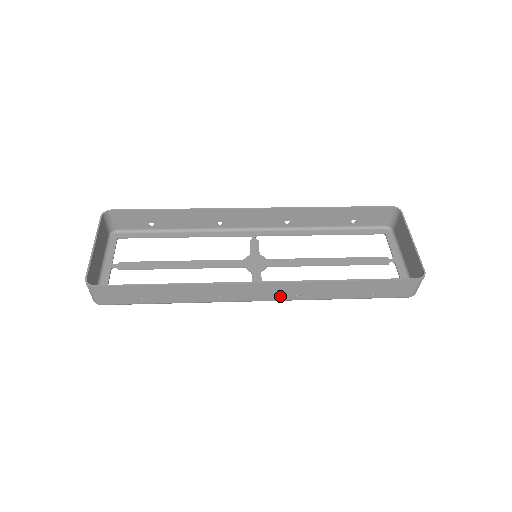
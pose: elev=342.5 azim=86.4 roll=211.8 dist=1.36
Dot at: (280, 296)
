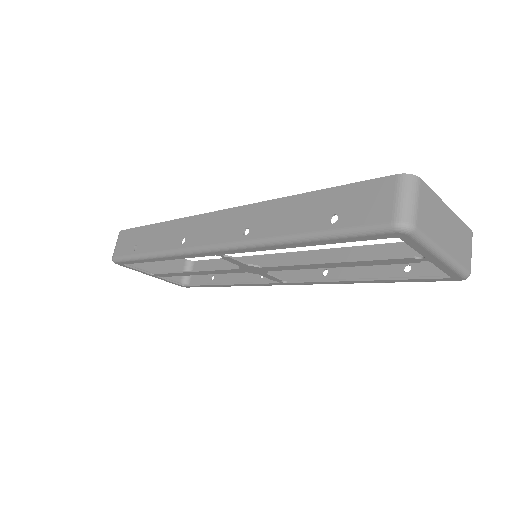
Dot at: (230, 235)
